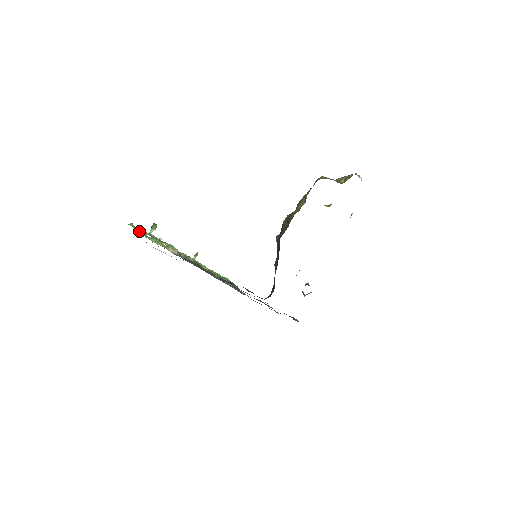
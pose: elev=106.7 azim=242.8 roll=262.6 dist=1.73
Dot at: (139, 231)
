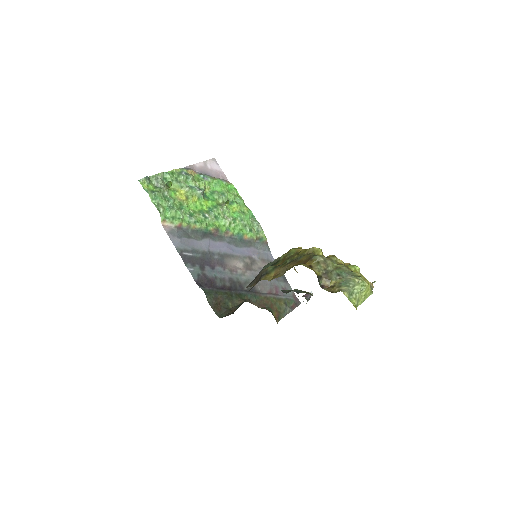
Dot at: (156, 181)
